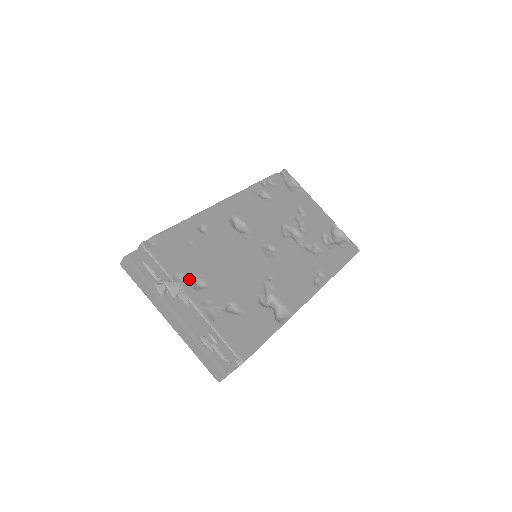
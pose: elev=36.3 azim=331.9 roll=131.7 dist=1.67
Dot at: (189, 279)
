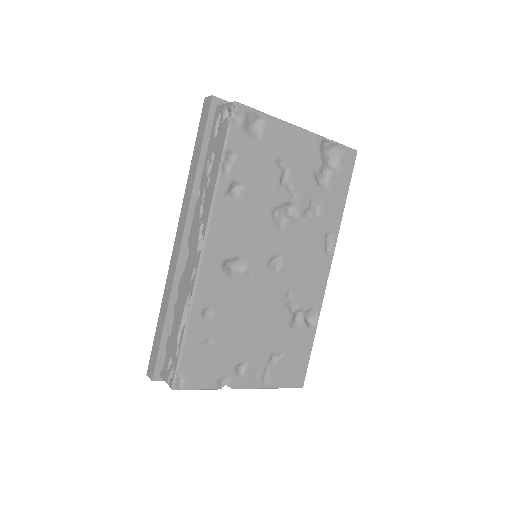
Dot at: (230, 374)
